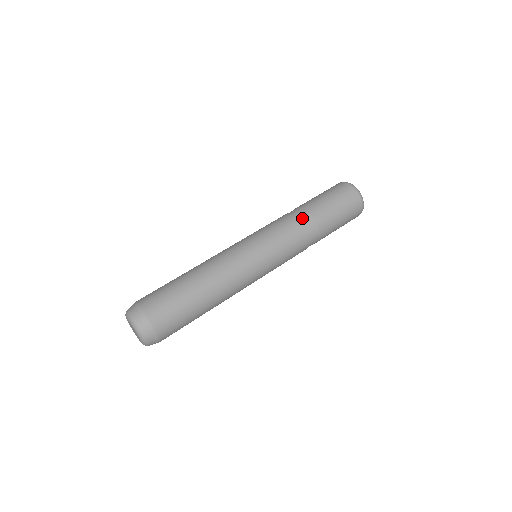
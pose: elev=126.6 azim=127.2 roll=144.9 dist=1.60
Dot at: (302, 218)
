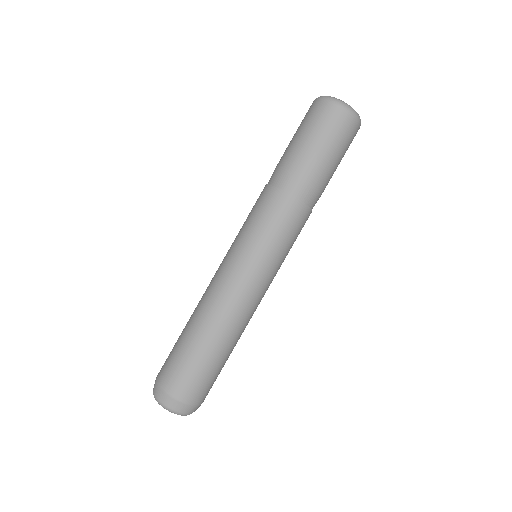
Dot at: (274, 181)
